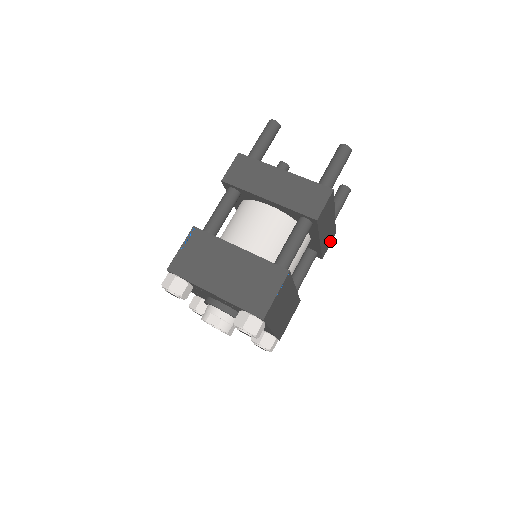
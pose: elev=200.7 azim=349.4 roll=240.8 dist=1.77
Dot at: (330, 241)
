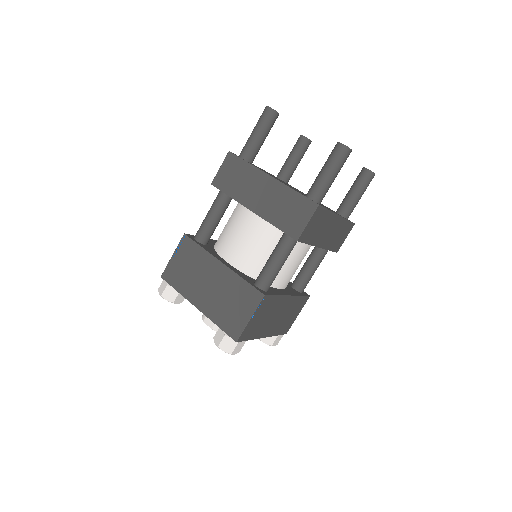
Dot at: (346, 234)
